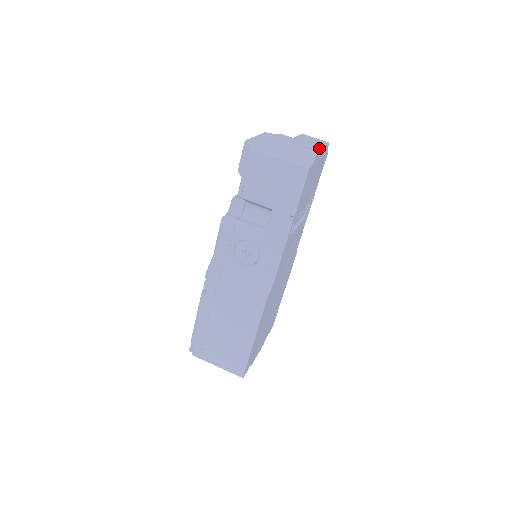
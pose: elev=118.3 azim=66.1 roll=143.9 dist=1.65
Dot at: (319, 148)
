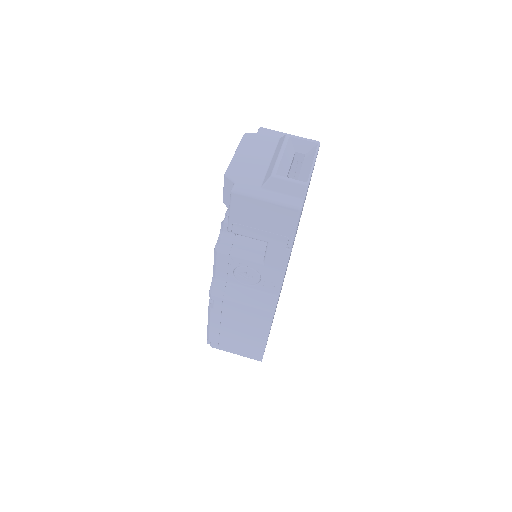
Dot at: (310, 169)
